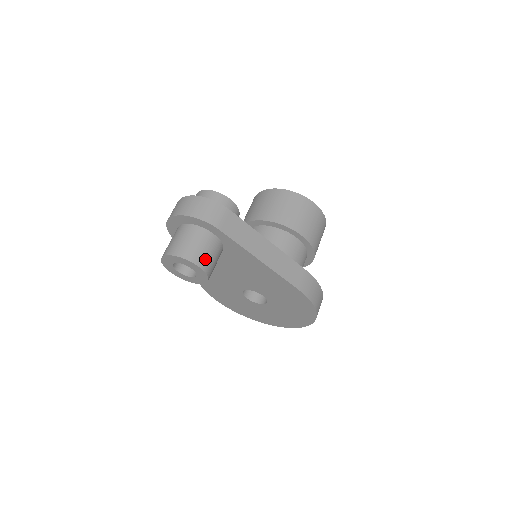
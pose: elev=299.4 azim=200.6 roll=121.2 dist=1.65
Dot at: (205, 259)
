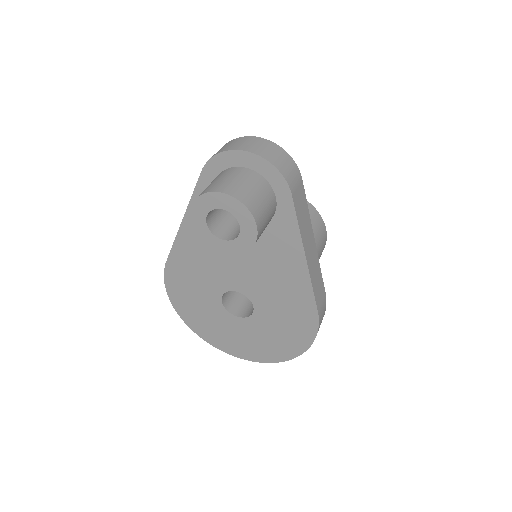
Dot at: (263, 221)
